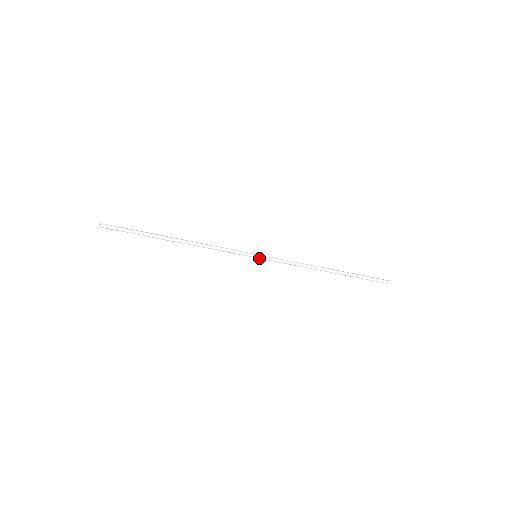
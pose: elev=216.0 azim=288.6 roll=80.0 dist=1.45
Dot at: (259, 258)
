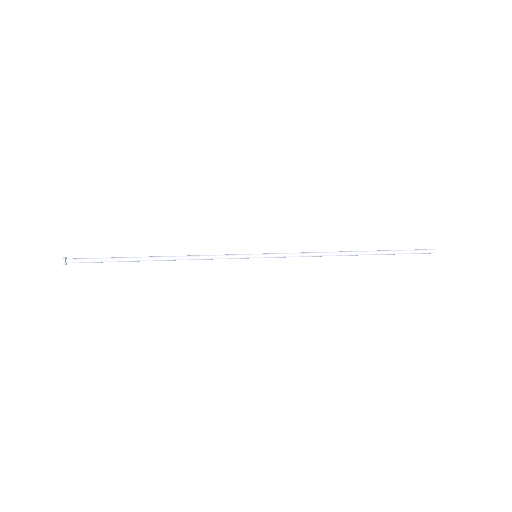
Dot at: (260, 256)
